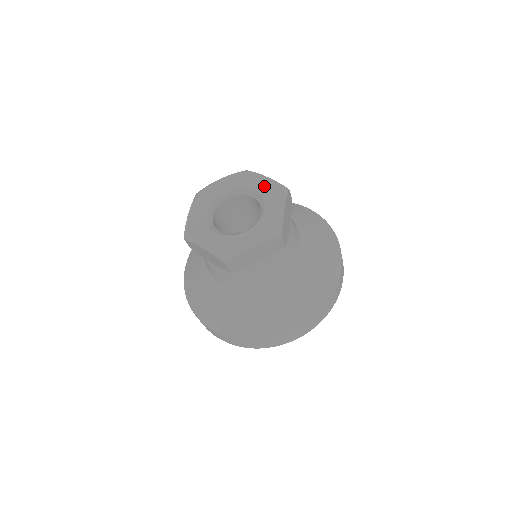
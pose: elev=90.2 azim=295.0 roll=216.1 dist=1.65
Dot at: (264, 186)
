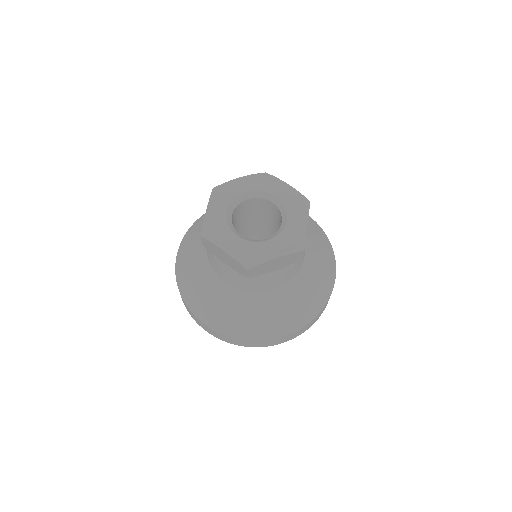
Dot at: (286, 194)
